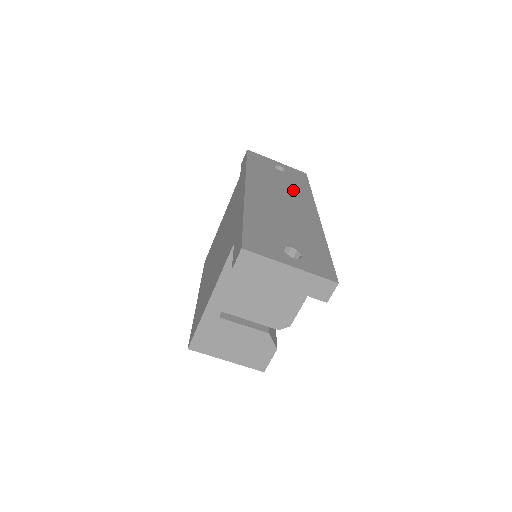
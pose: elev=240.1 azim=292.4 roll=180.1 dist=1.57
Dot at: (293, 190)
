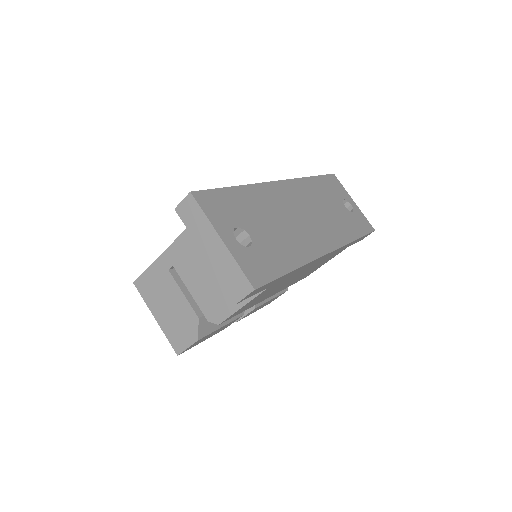
Dot at: (334, 222)
